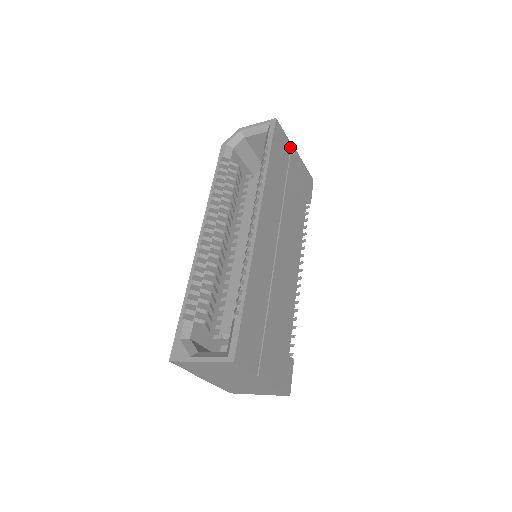
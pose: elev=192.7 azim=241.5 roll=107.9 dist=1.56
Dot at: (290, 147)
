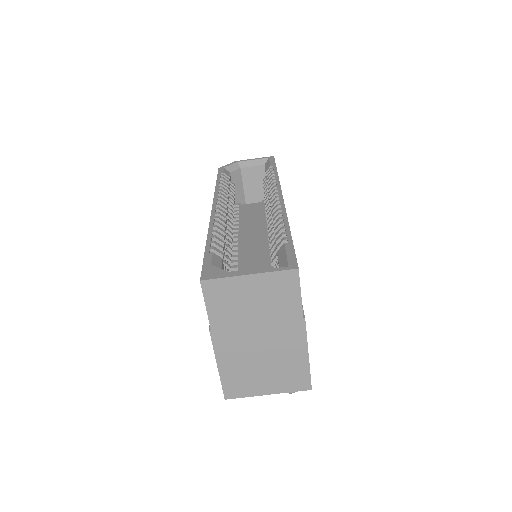
Dot at: occluded
